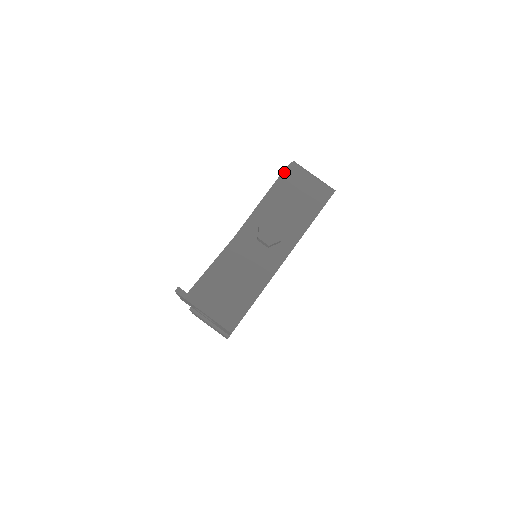
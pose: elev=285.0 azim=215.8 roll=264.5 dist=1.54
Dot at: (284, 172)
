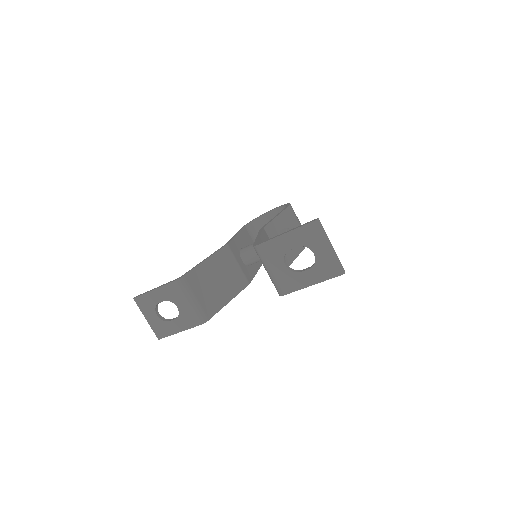
Dot at: occluded
